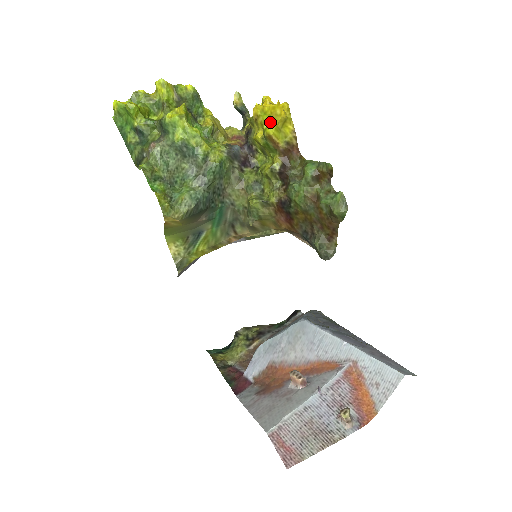
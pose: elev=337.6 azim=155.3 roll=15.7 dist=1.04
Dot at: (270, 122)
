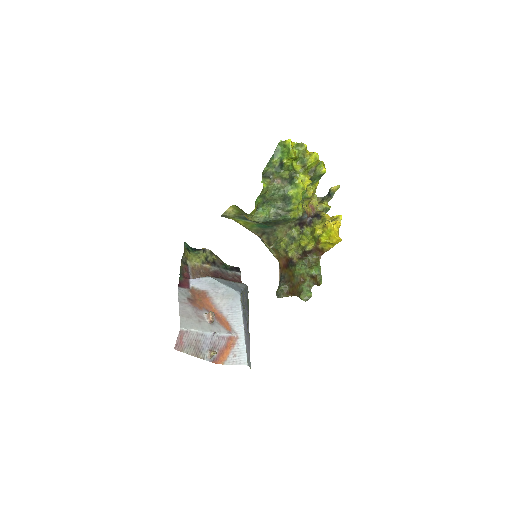
Dot at: (328, 236)
